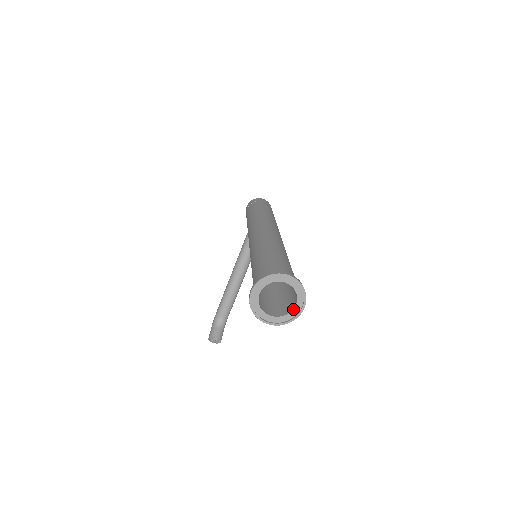
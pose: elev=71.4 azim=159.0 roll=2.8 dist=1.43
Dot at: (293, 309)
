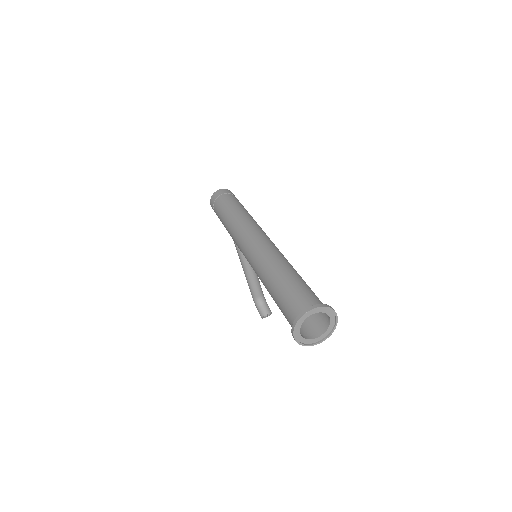
Dot at: (330, 322)
